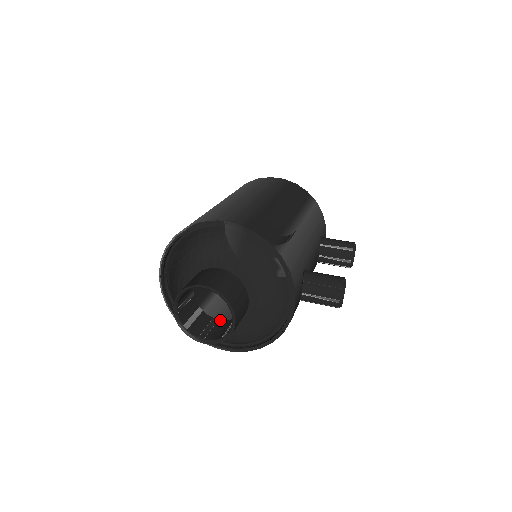
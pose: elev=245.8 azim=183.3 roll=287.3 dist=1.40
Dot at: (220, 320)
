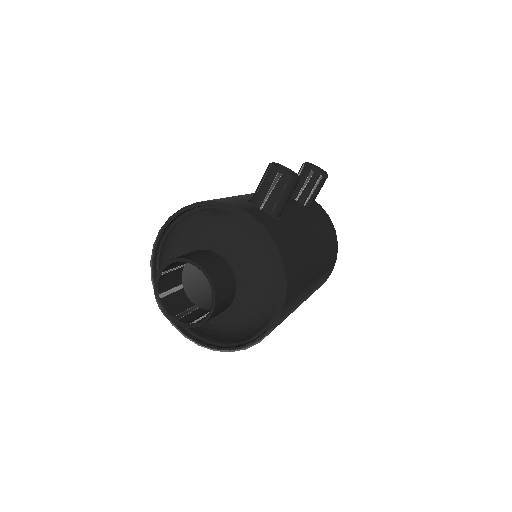
Dot at: occluded
